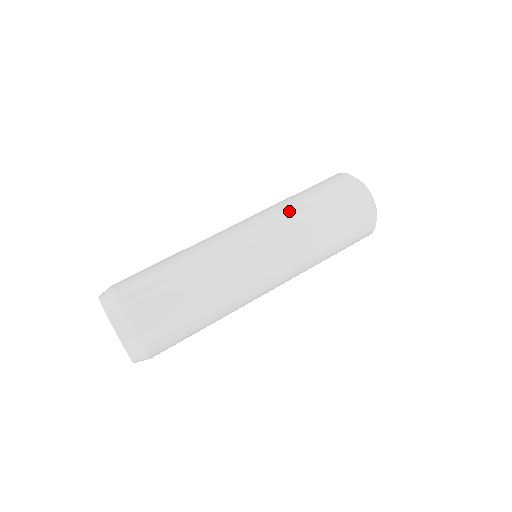
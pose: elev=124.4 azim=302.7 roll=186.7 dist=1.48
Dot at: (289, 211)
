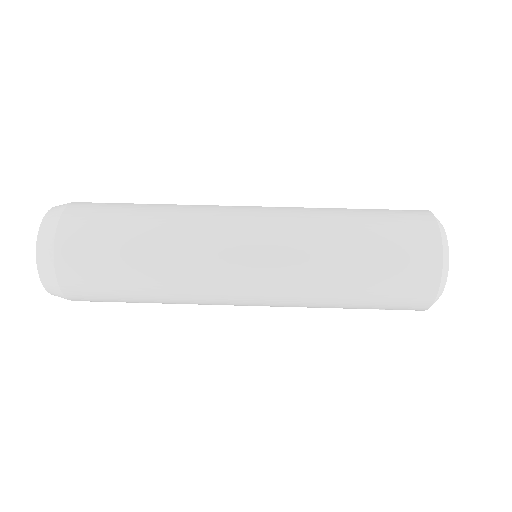
Dot at: occluded
